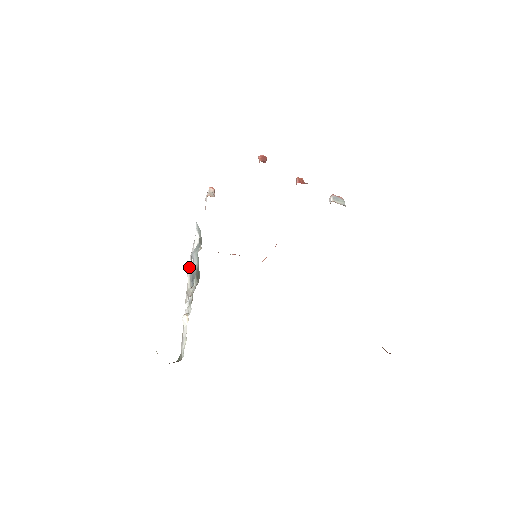
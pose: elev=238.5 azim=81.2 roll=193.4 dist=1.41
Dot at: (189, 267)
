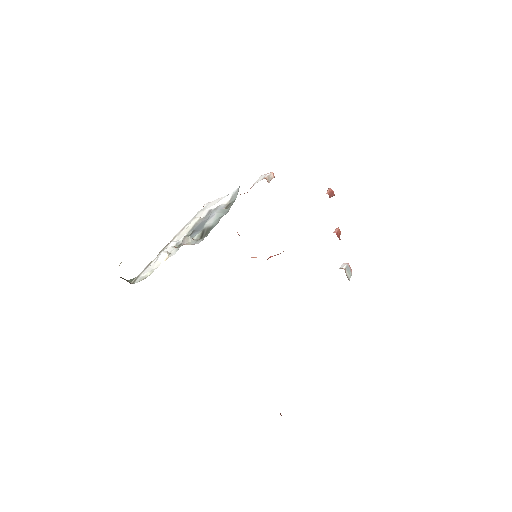
Dot at: (198, 212)
